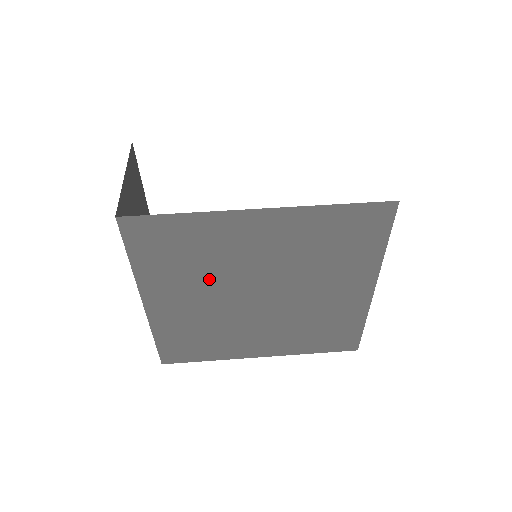
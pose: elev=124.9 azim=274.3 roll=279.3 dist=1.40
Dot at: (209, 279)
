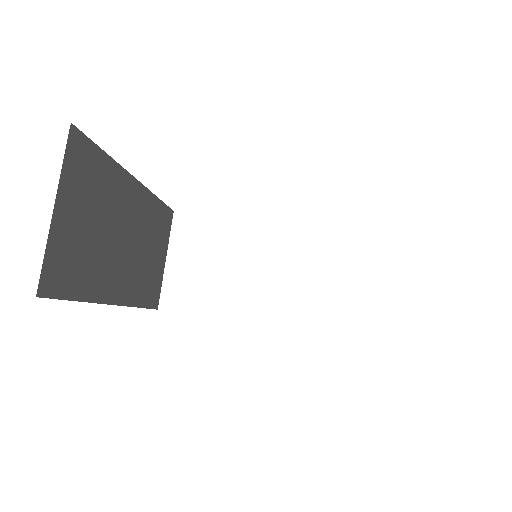
Dot at: occluded
